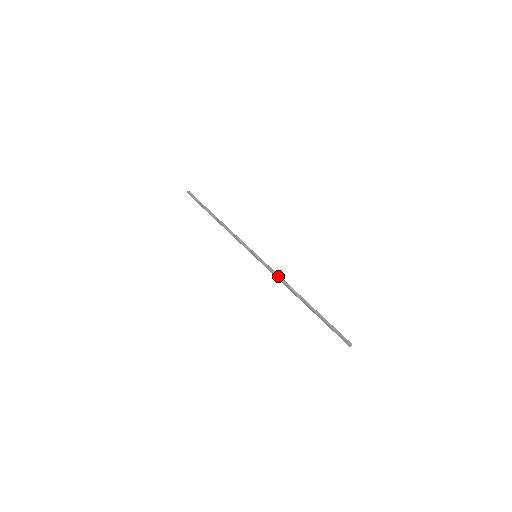
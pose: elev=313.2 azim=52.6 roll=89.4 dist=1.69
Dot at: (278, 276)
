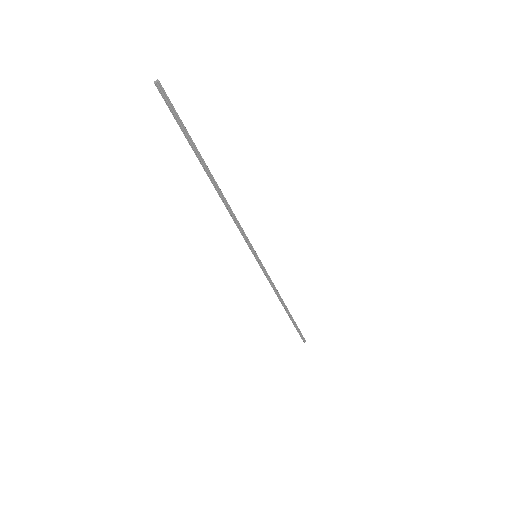
Dot at: (272, 285)
